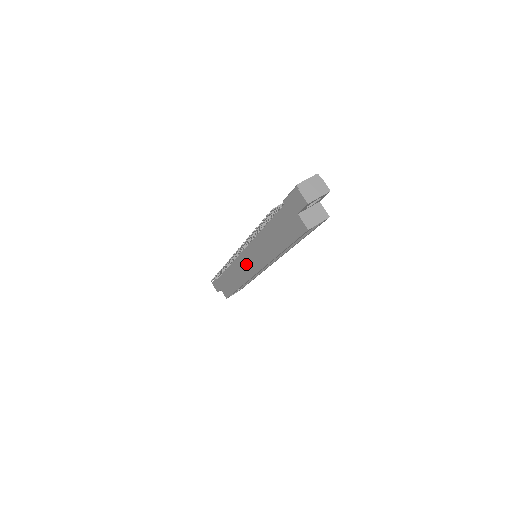
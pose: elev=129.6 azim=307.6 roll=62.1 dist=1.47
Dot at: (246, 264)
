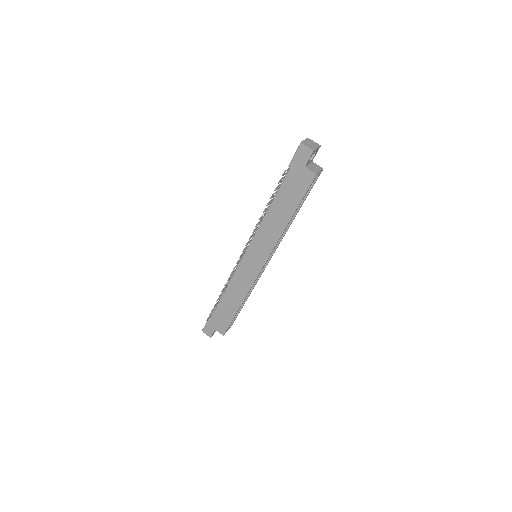
Dot at: (250, 265)
